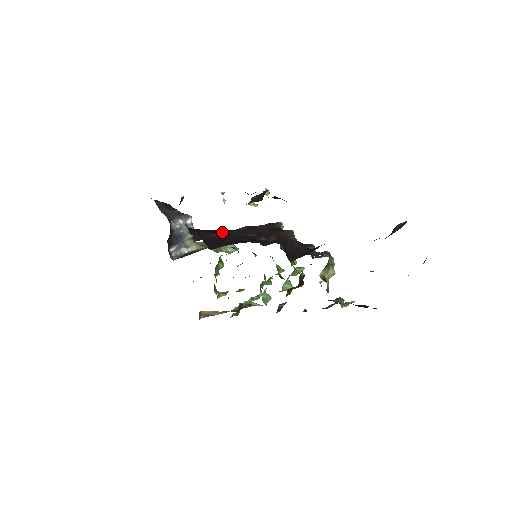
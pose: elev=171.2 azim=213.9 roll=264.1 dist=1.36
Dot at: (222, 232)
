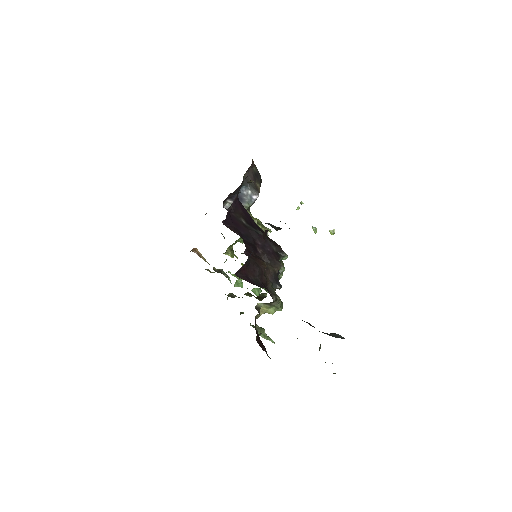
Dot at: (249, 222)
